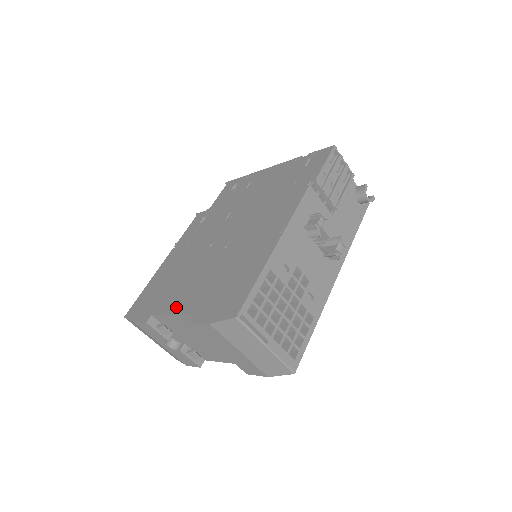
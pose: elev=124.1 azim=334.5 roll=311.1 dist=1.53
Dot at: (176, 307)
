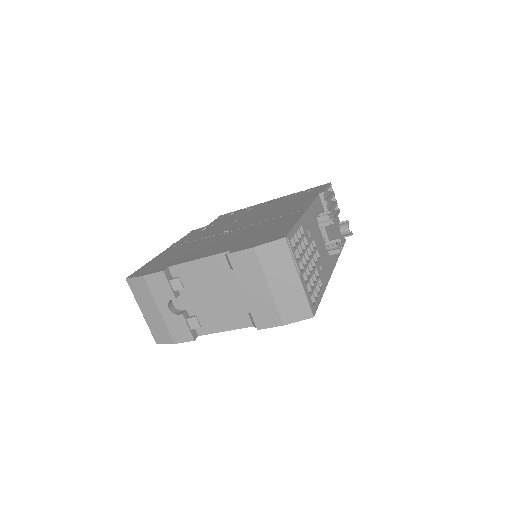
Dot at: (202, 255)
